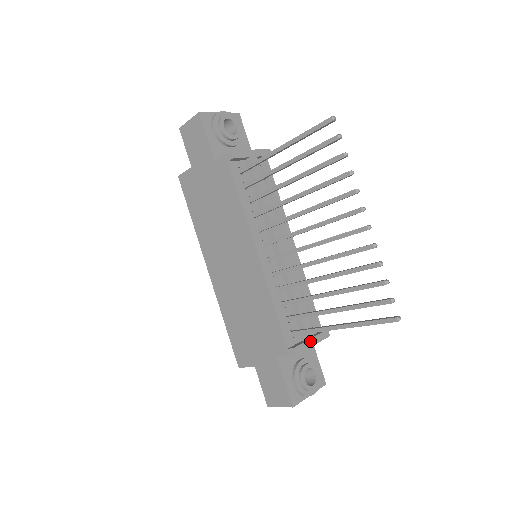
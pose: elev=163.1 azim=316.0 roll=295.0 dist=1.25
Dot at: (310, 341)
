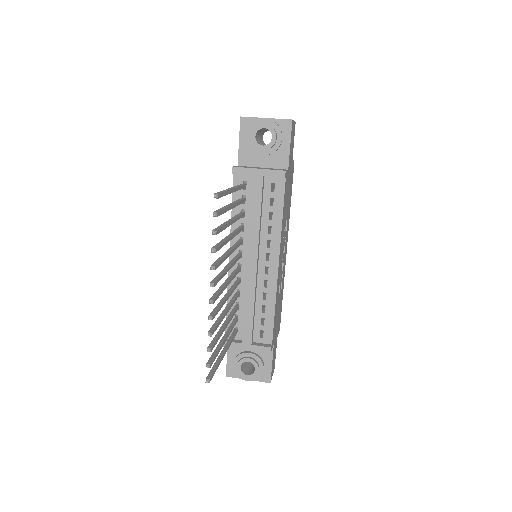
Dot at: (244, 345)
